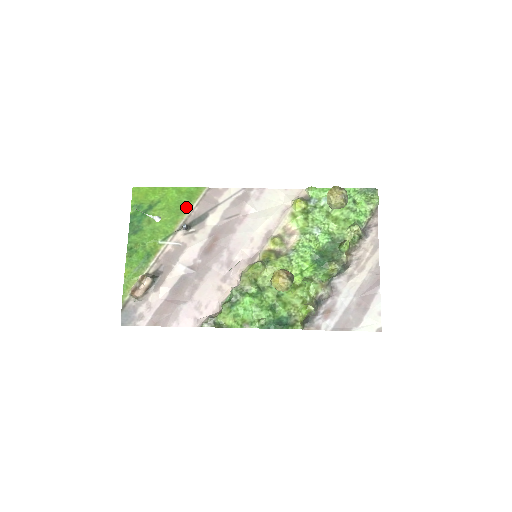
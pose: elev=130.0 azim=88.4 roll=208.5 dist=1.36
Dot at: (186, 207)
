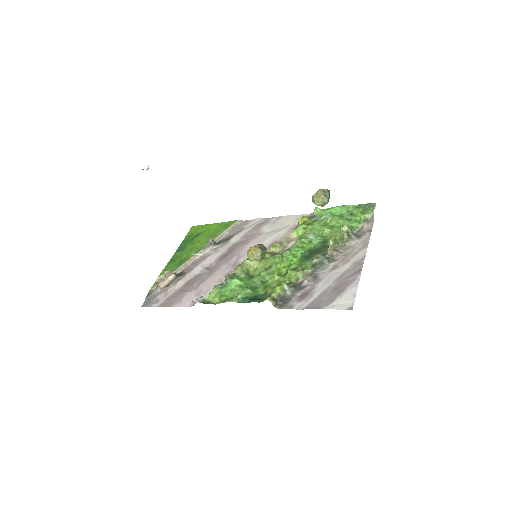
Dot at: (220, 232)
